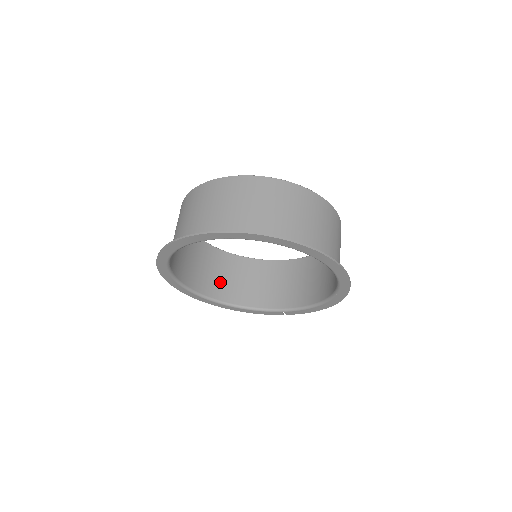
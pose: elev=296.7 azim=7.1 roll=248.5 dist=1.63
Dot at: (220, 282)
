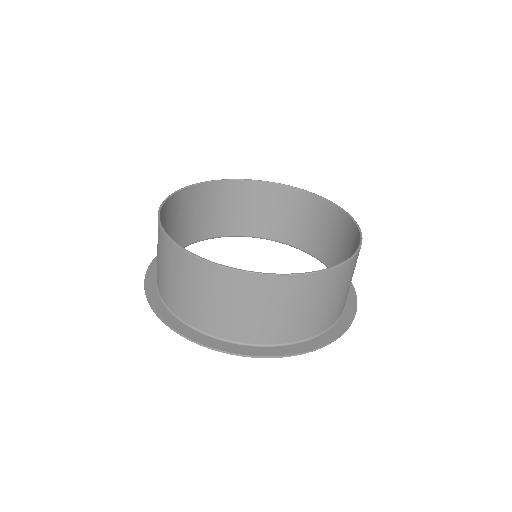
Dot at: (176, 232)
